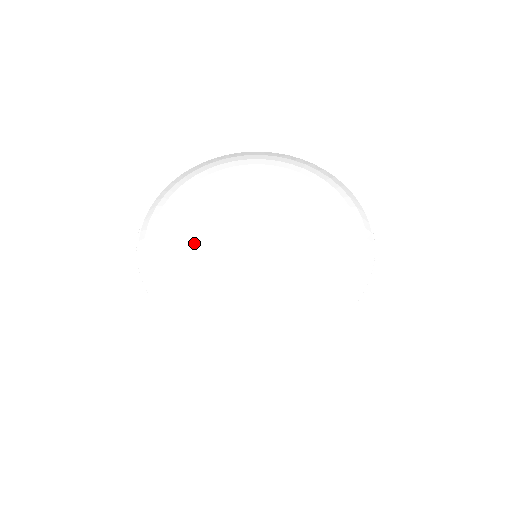
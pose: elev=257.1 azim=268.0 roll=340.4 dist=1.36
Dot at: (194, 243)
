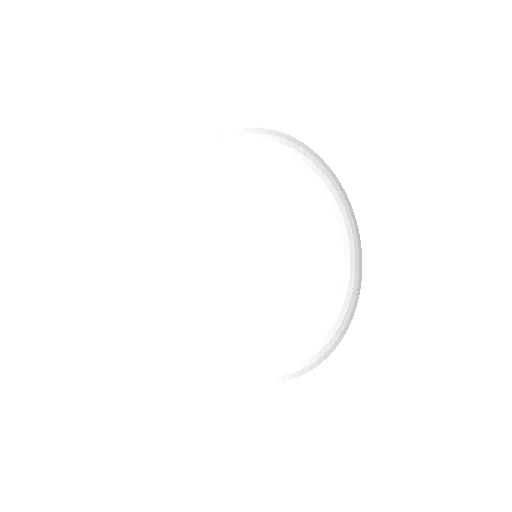
Dot at: (221, 212)
